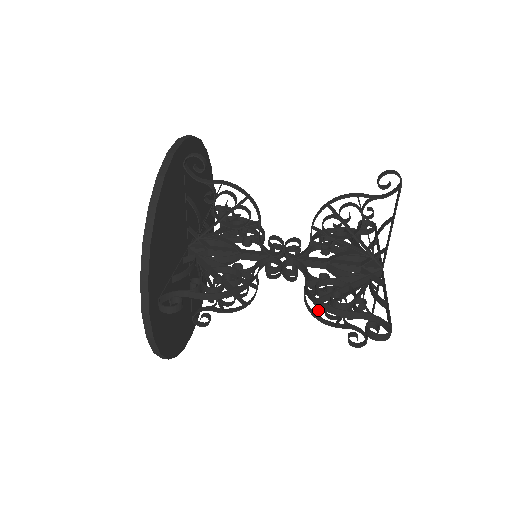
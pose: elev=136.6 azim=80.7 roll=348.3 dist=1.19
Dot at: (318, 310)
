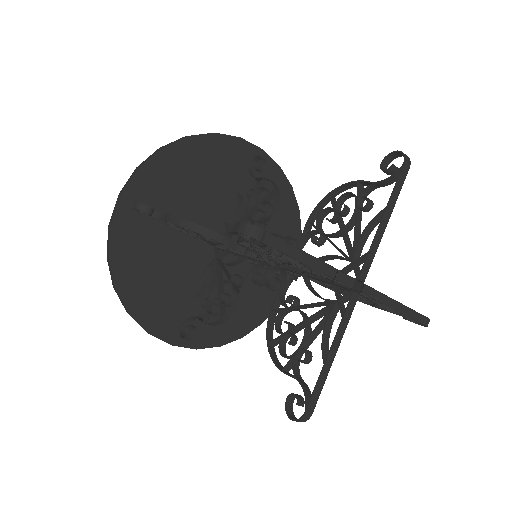
Dot at: (276, 339)
